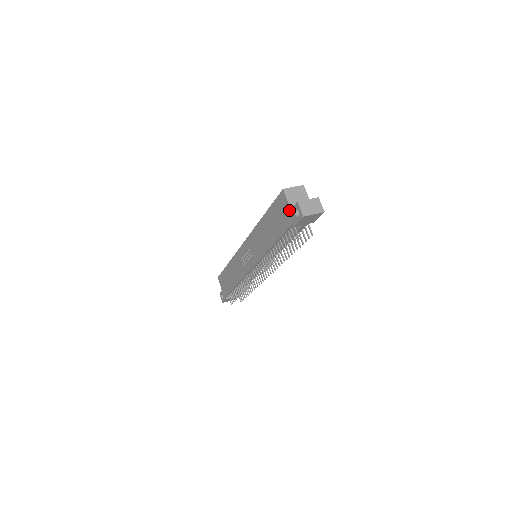
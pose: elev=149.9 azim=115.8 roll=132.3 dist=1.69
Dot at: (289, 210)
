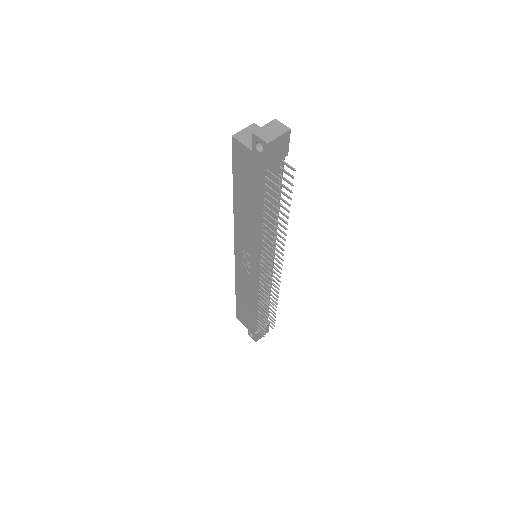
Dot at: (251, 154)
